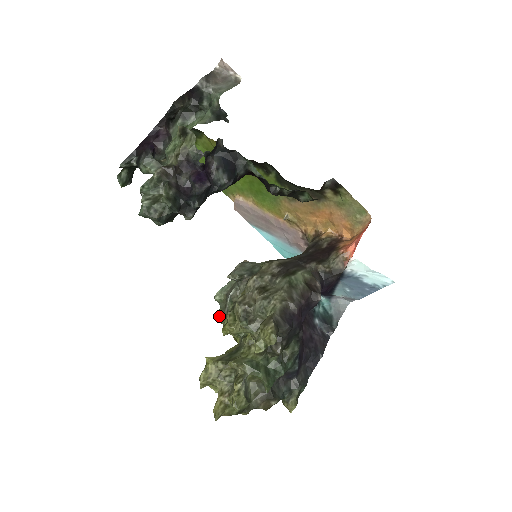
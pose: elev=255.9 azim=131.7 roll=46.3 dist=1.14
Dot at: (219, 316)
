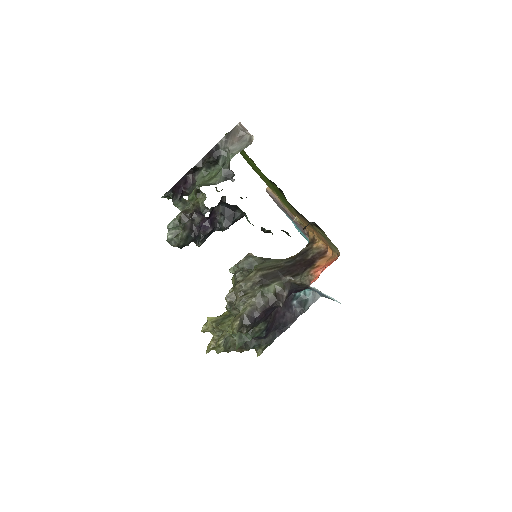
Dot at: (232, 280)
